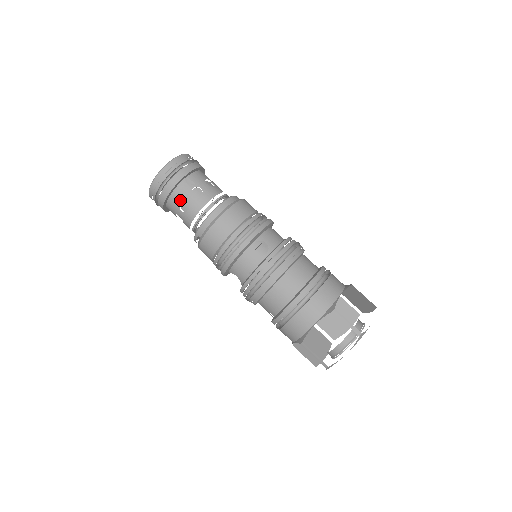
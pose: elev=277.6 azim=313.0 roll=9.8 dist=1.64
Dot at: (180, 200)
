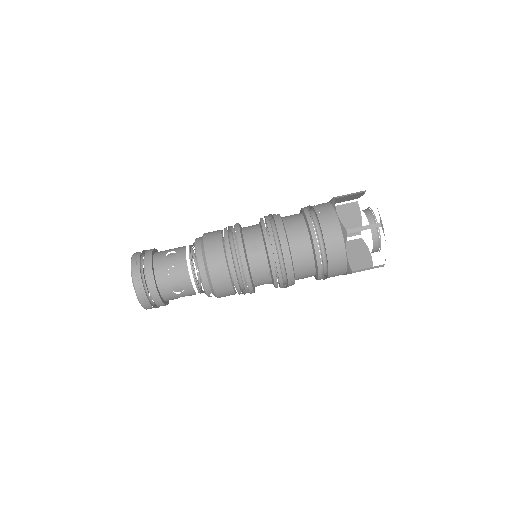
Dot at: (170, 290)
